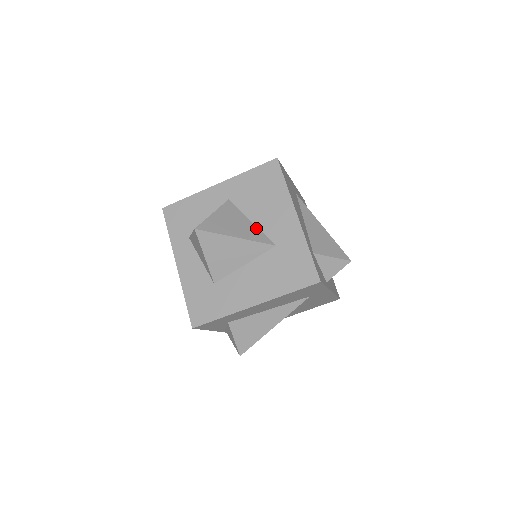
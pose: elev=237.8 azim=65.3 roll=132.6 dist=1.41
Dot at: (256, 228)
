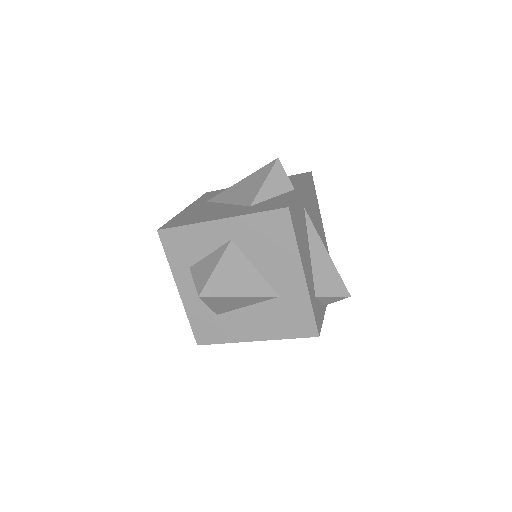
Dot at: (260, 277)
